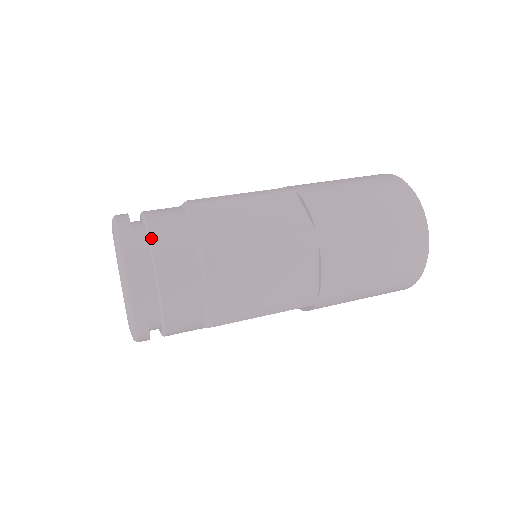
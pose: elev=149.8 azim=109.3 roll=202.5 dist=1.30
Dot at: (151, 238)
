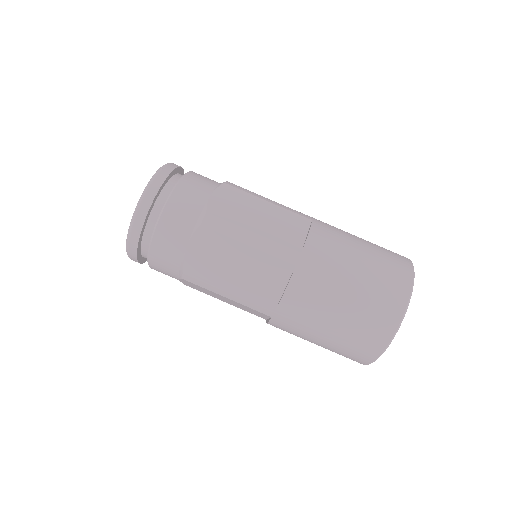
Dot at: (151, 268)
